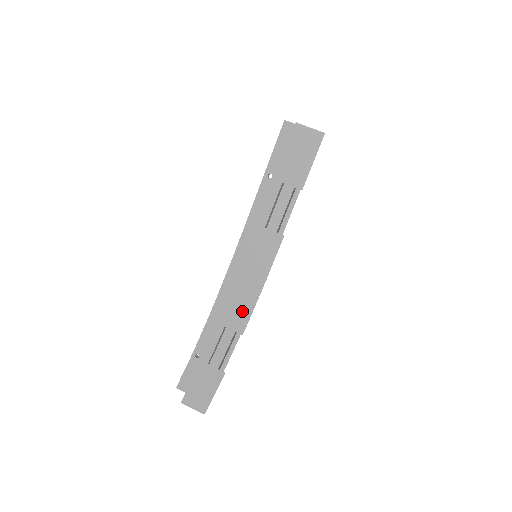
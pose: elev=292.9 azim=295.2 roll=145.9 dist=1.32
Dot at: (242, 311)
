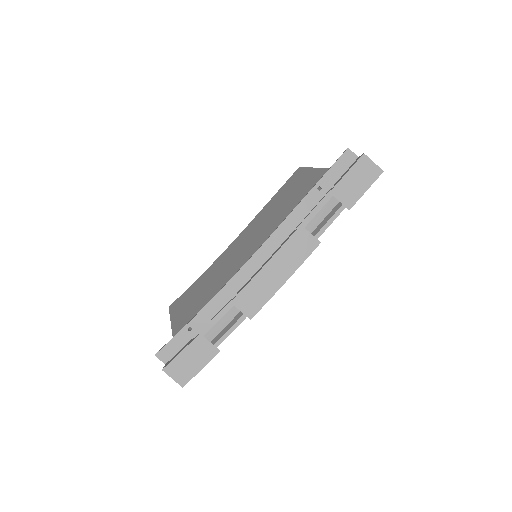
Dot at: (258, 297)
